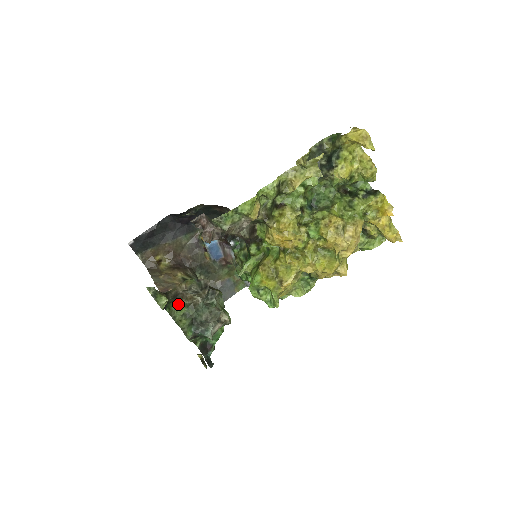
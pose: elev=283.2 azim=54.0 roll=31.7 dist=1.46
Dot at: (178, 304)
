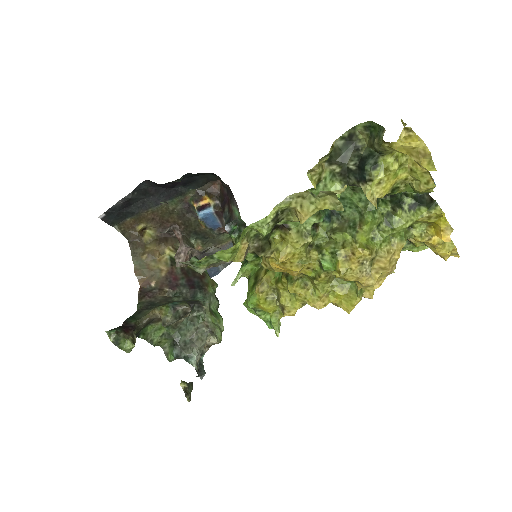
Dot at: (155, 326)
